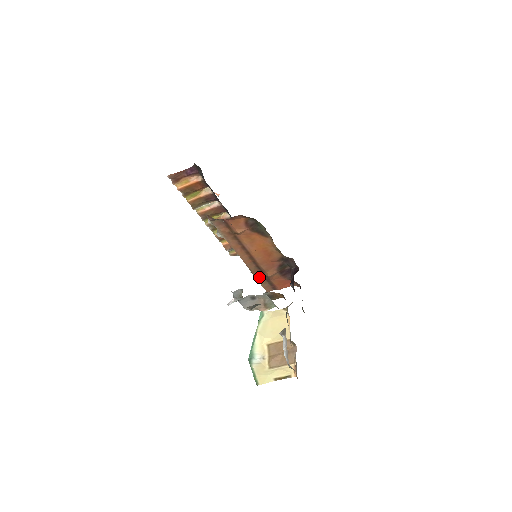
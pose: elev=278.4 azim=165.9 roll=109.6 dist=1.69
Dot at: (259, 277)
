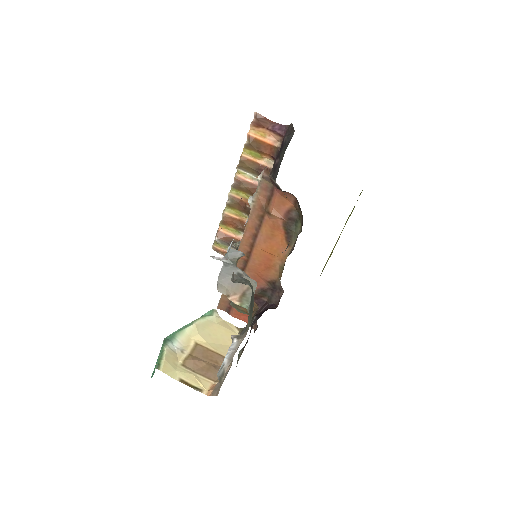
Dot at: occluded
